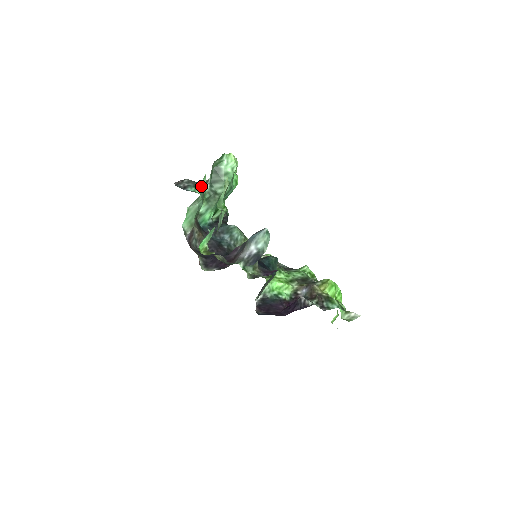
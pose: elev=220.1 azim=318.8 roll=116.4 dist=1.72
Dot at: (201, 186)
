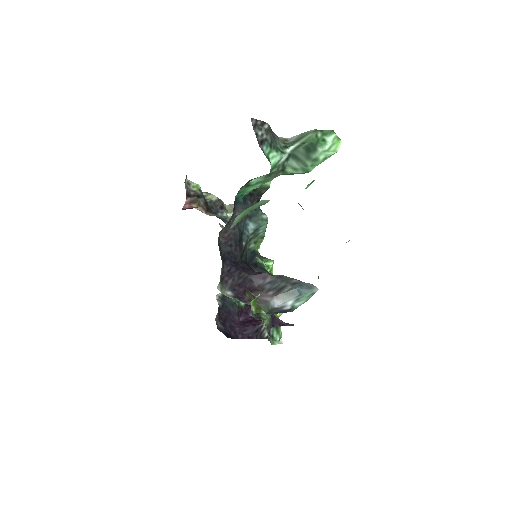
Dot at: occluded
